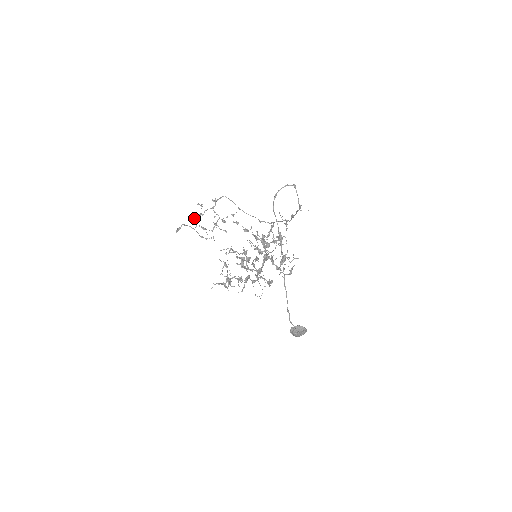
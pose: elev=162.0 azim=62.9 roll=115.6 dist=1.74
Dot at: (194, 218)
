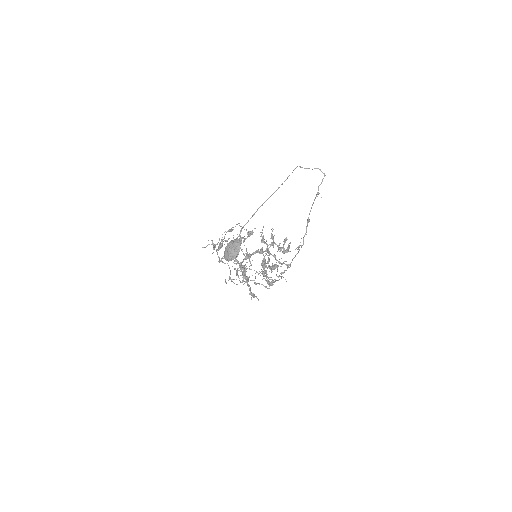
Dot at: occluded
